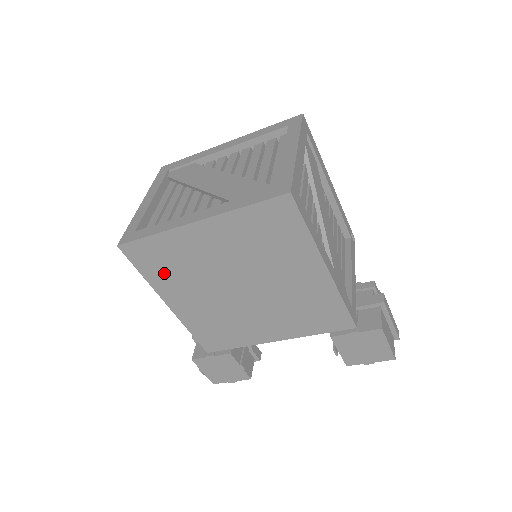
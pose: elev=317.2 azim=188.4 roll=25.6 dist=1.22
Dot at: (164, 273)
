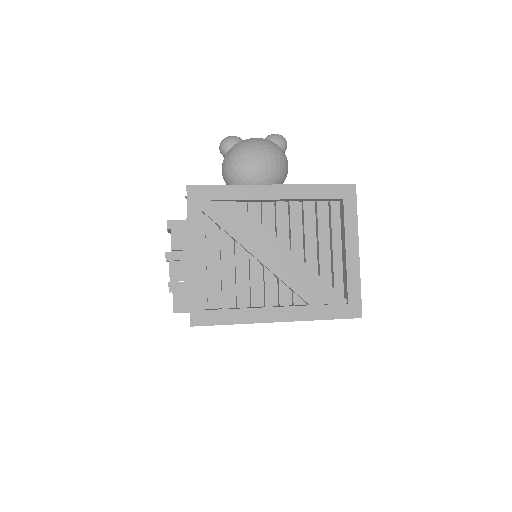
Dot at: occluded
